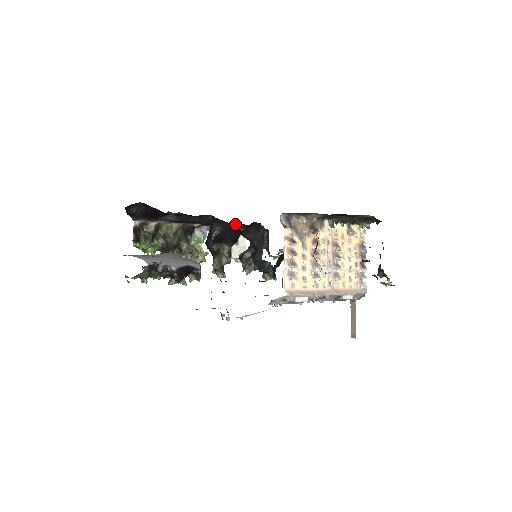
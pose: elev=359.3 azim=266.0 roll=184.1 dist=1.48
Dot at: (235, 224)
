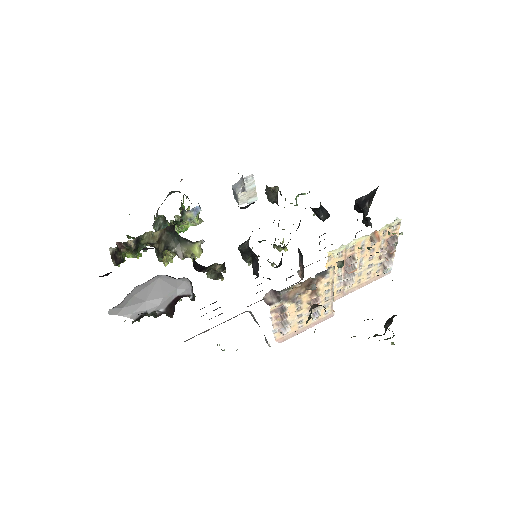
Dot at: occluded
